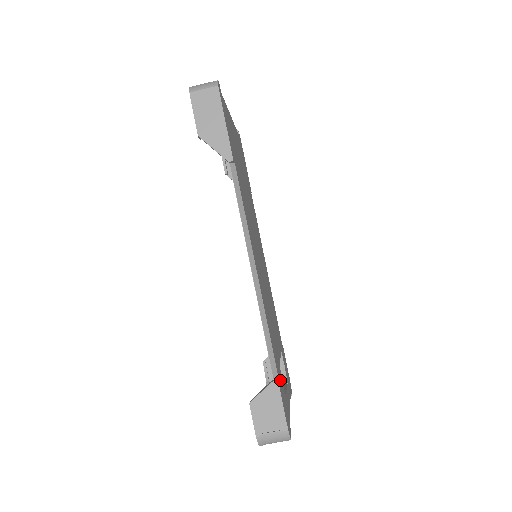
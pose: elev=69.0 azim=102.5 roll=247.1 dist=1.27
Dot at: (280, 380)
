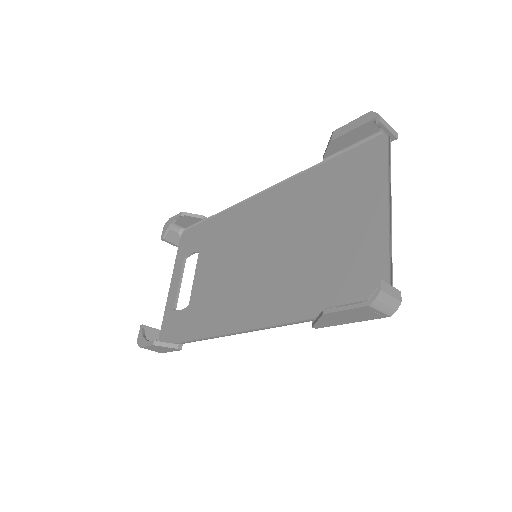
Dot at: (183, 329)
